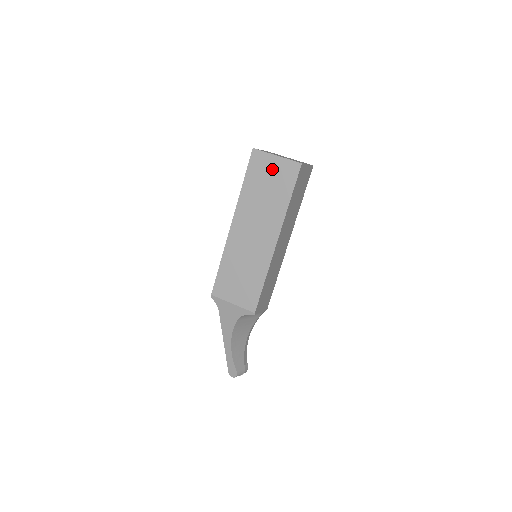
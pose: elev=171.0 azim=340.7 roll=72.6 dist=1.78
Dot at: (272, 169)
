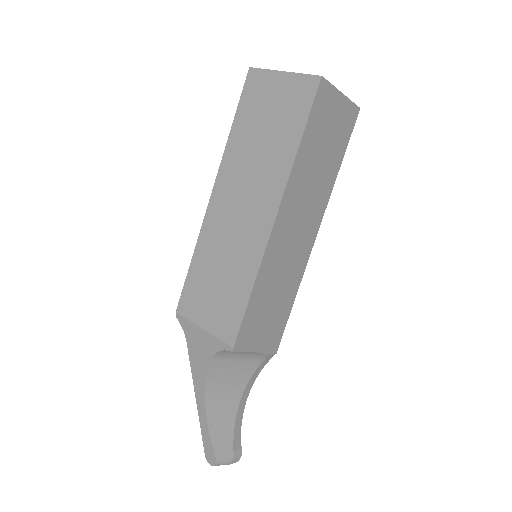
Dot at: (275, 95)
